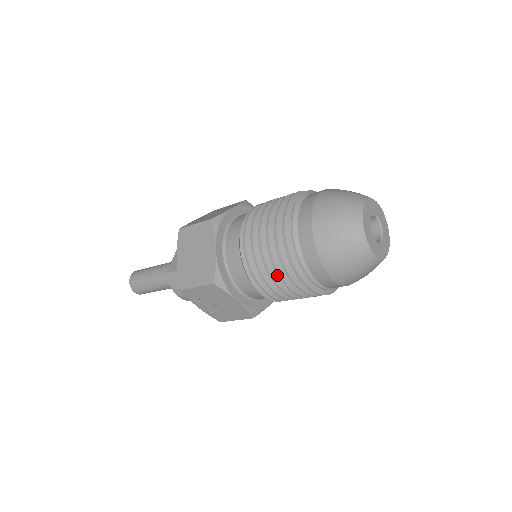
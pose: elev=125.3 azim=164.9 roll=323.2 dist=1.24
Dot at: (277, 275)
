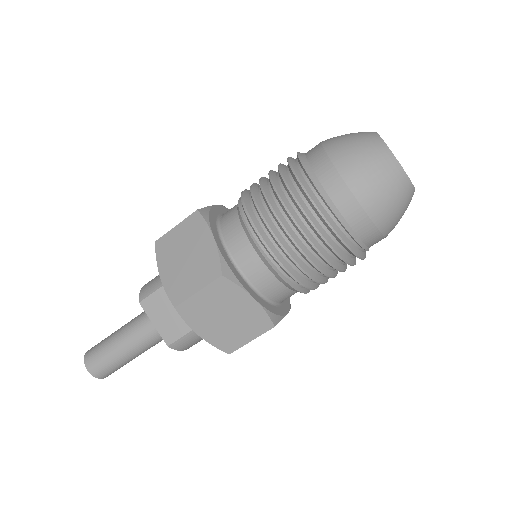
Dot at: (332, 271)
